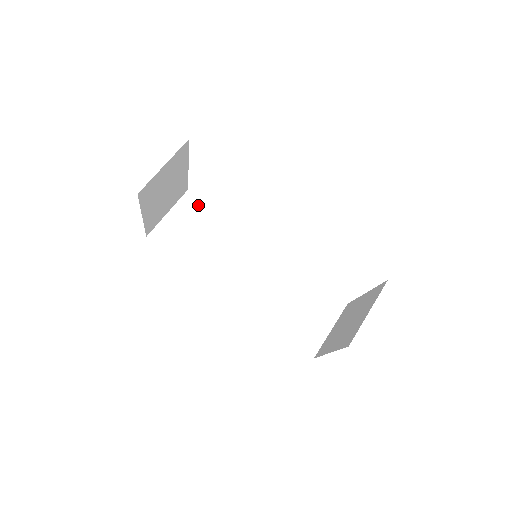
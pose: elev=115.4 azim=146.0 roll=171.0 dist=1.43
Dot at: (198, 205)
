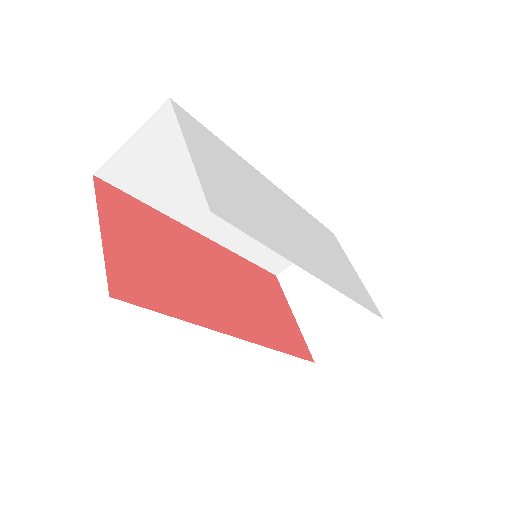
Dot at: occluded
